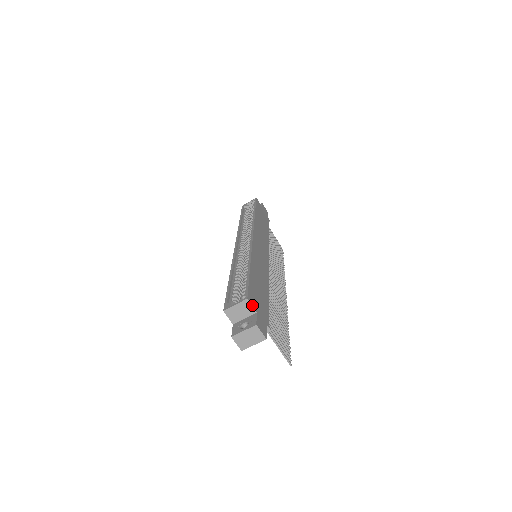
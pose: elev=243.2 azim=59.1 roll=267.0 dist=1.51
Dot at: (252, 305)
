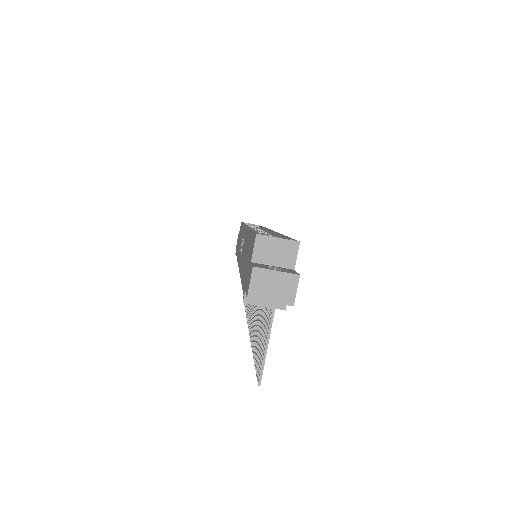
Dot at: occluded
